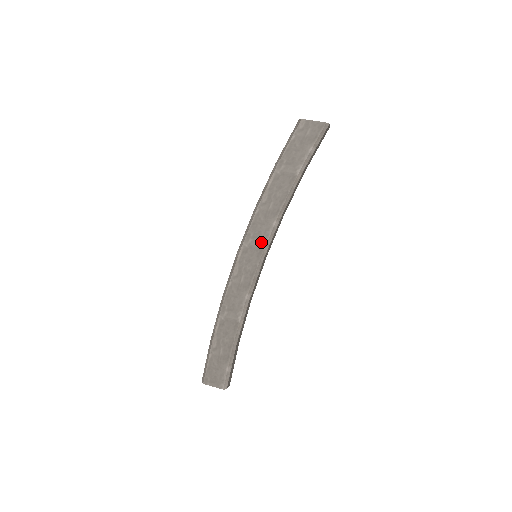
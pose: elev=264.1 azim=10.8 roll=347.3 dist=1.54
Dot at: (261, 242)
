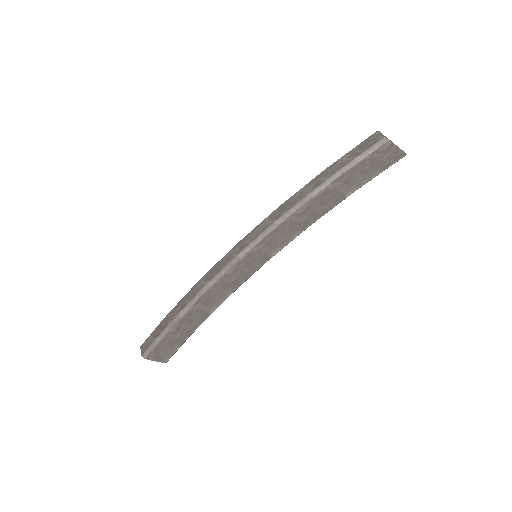
Dot at: (273, 250)
